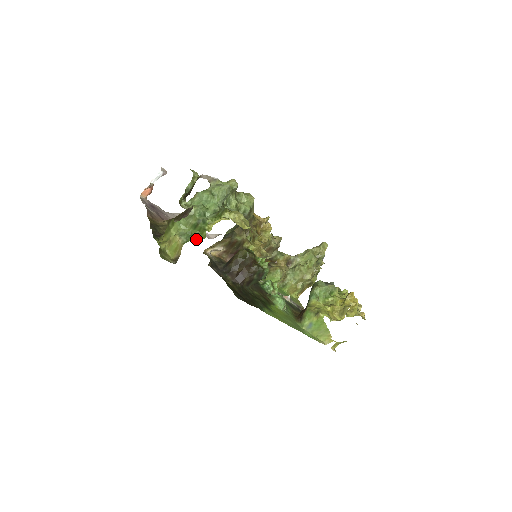
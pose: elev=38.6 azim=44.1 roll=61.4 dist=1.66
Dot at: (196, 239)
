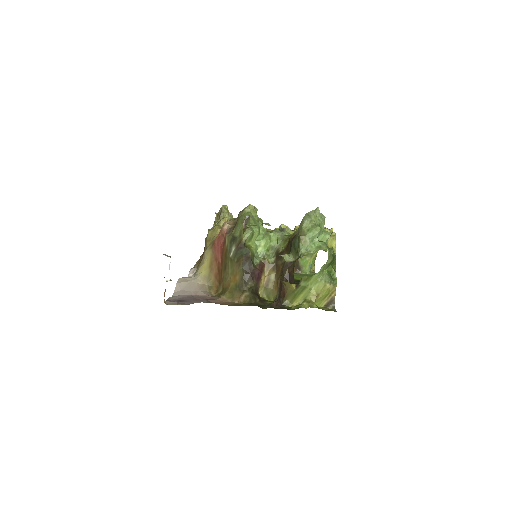
Dot at: occluded
